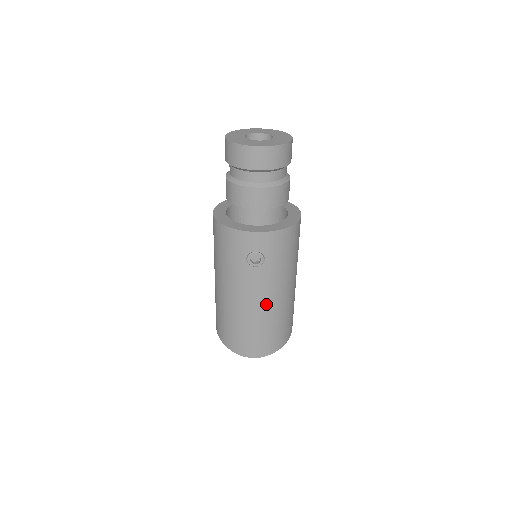
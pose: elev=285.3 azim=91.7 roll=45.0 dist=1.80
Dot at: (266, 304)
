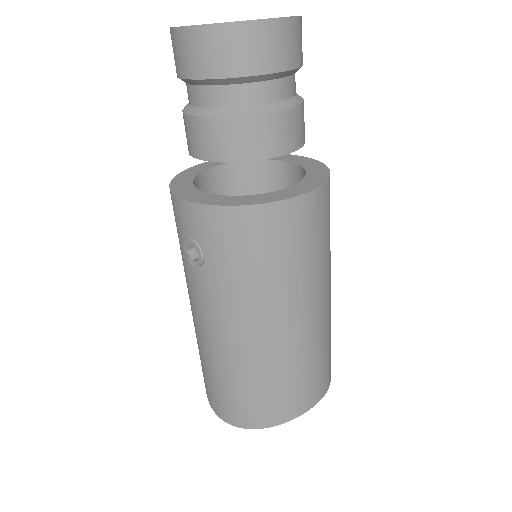
Dot at: (221, 339)
